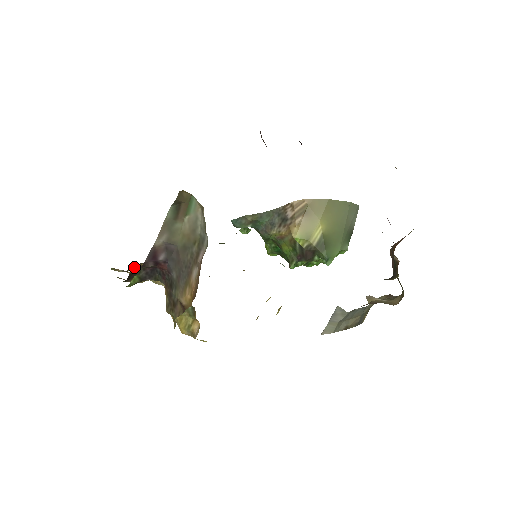
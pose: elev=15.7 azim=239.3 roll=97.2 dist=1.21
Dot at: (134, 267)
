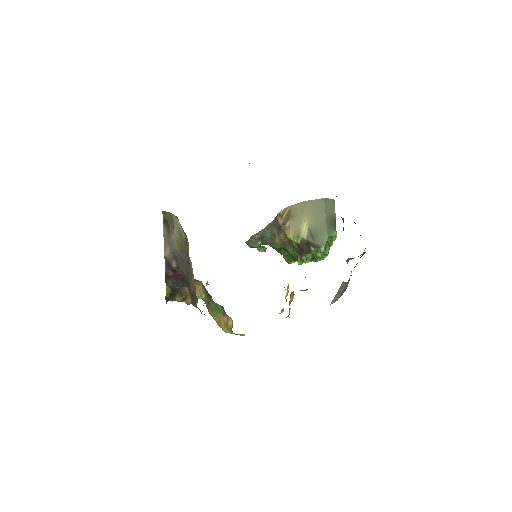
Dot at: occluded
